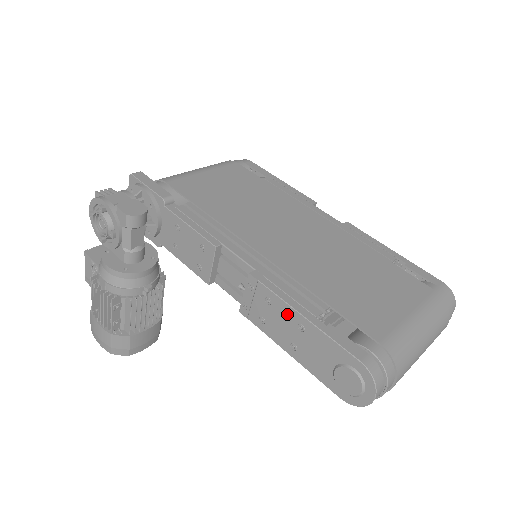
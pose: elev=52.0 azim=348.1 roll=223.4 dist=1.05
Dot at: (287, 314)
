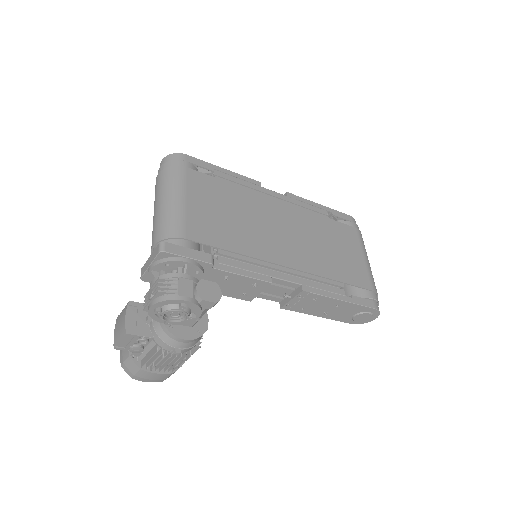
Dot at: (329, 302)
